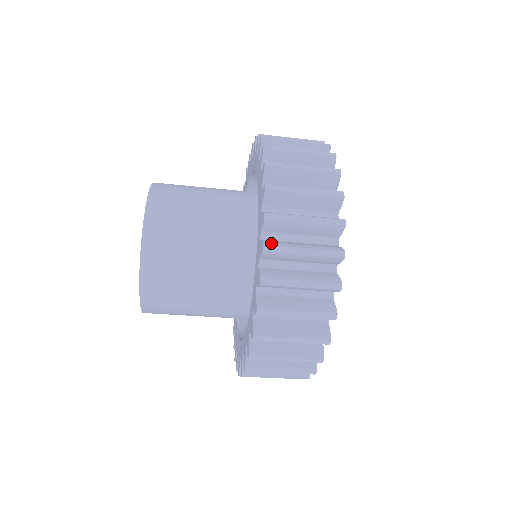
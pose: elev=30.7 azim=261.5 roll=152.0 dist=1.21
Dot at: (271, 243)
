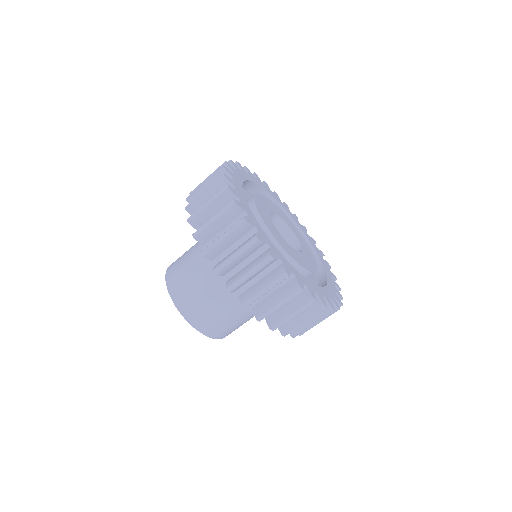
Dot at: (217, 265)
